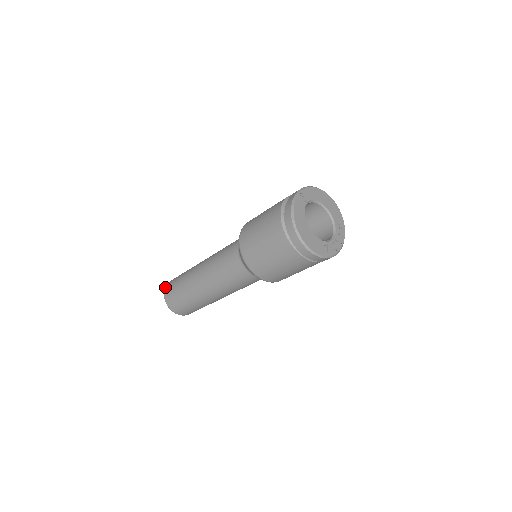
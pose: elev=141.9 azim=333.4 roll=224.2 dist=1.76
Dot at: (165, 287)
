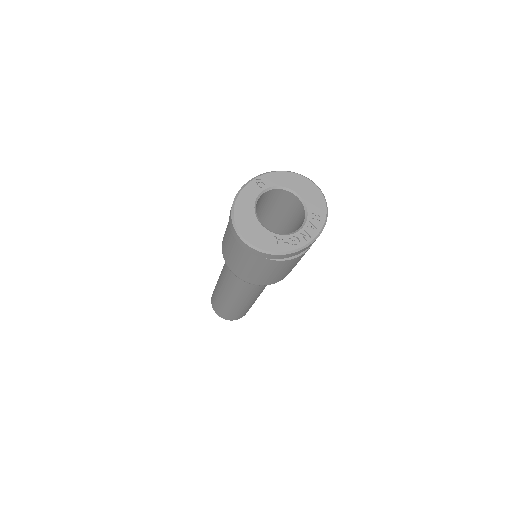
Dot at: occluded
